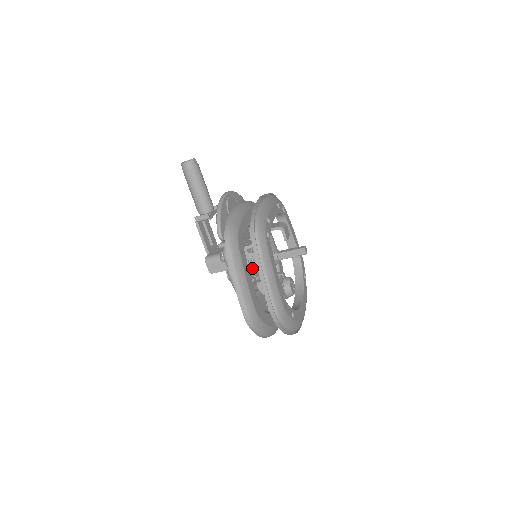
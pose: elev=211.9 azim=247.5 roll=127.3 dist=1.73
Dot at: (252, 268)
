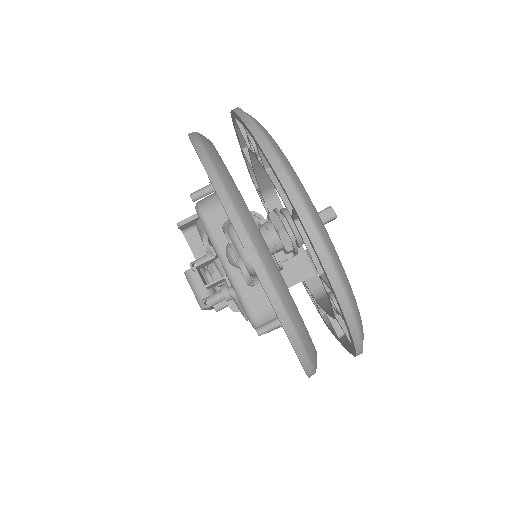
Dot at: occluded
